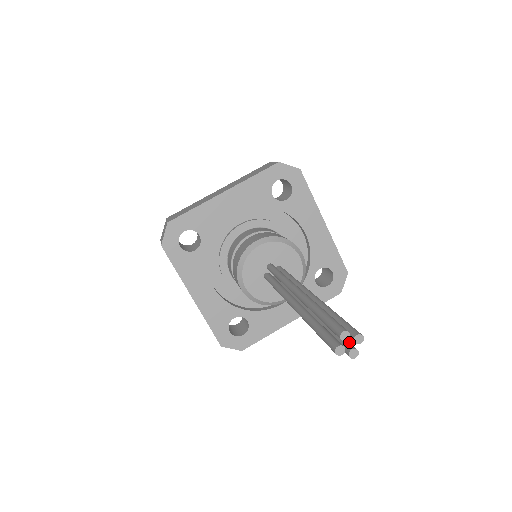
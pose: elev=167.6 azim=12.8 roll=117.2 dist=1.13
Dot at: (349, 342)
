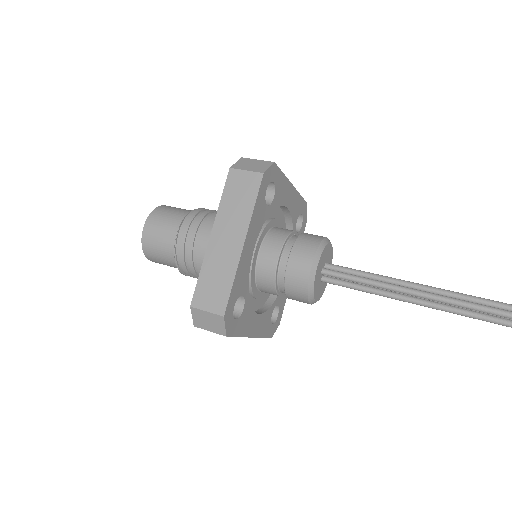
Dot at: occluded
